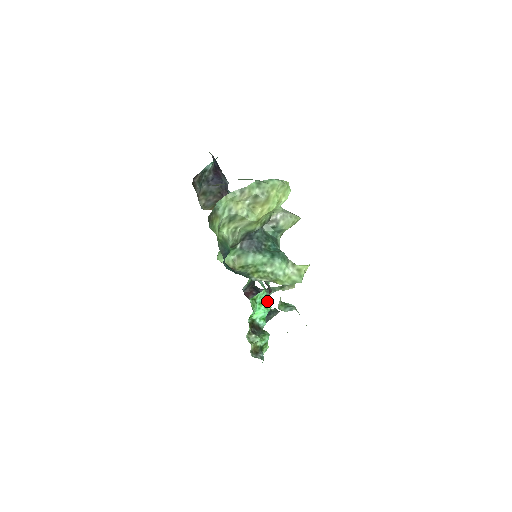
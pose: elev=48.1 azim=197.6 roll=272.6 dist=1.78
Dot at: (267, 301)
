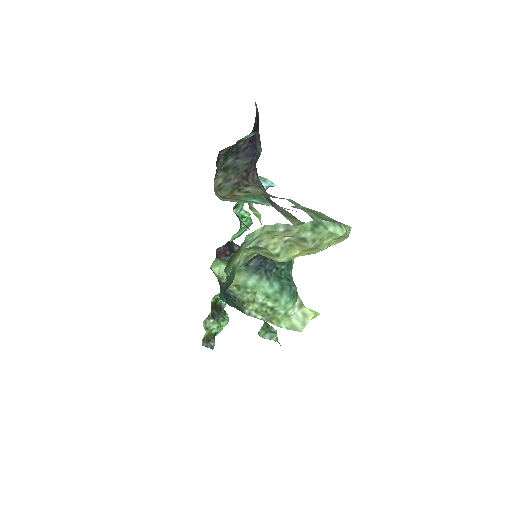
Dot at: occluded
